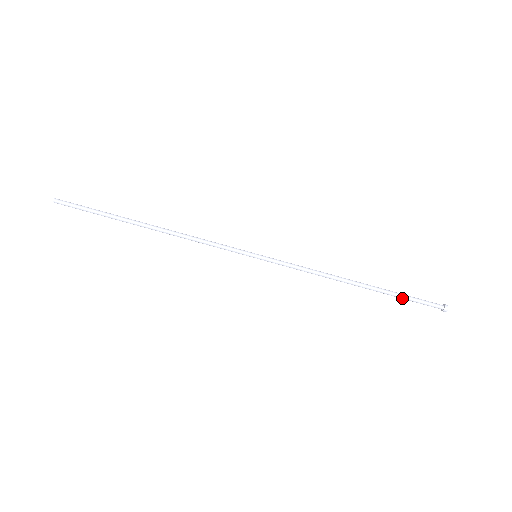
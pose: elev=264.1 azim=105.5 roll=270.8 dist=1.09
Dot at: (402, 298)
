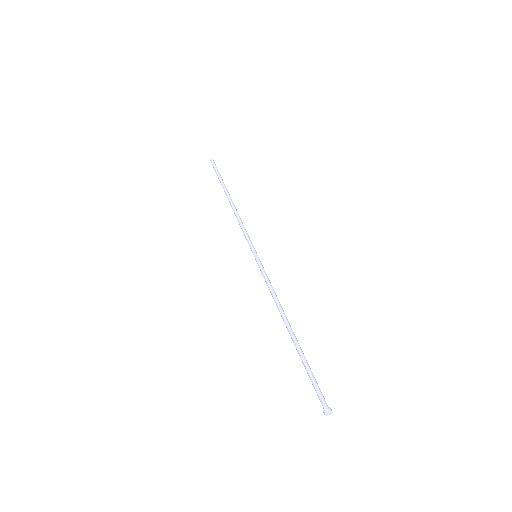
Dot at: (306, 368)
